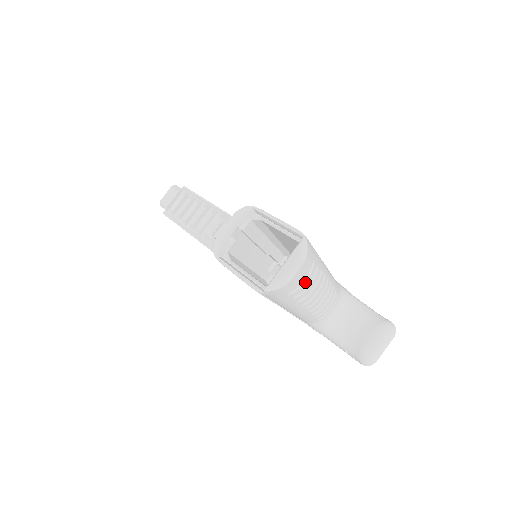
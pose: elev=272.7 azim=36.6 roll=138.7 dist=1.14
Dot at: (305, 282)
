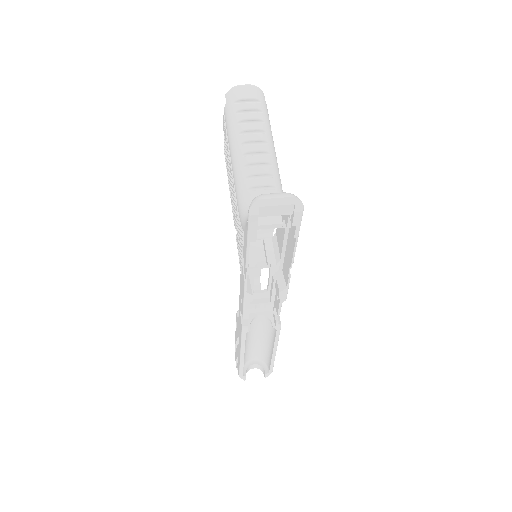
Dot at: (248, 104)
